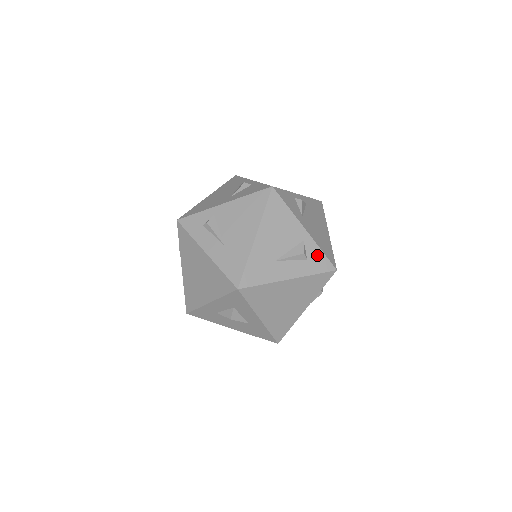
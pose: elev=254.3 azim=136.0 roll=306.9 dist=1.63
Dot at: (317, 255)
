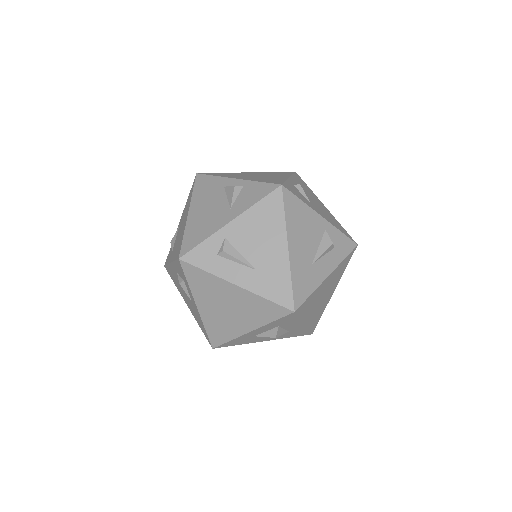
Dot at: (340, 239)
